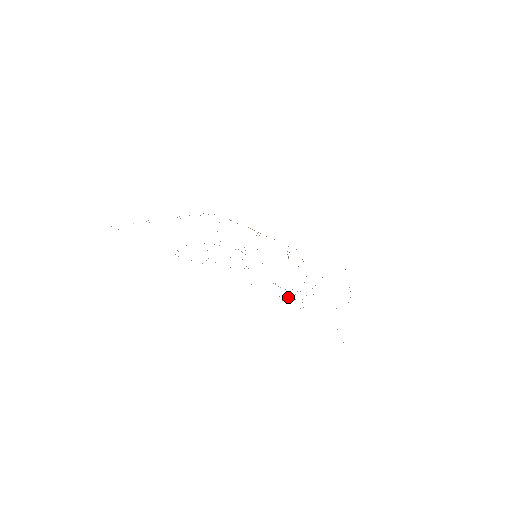
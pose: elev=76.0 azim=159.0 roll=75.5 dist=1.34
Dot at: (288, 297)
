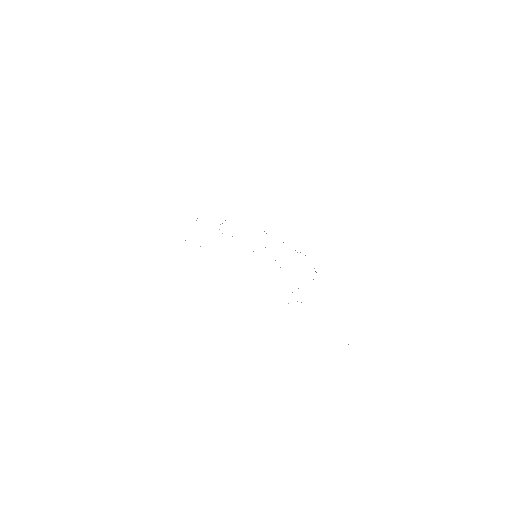
Dot at: occluded
